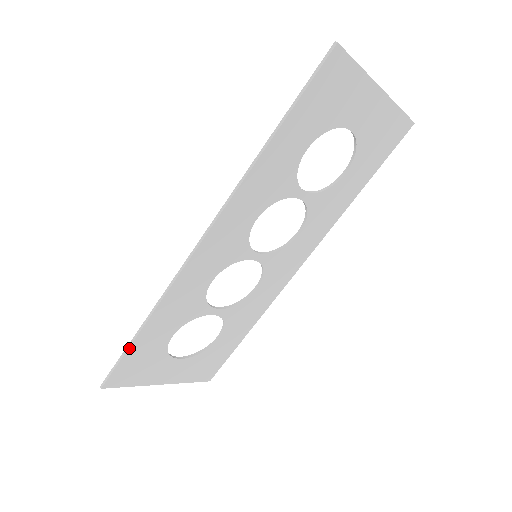
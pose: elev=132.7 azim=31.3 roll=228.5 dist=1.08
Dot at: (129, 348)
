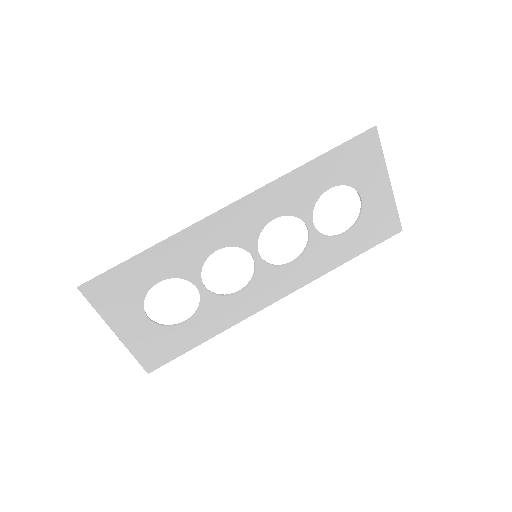
Dot at: (126, 263)
